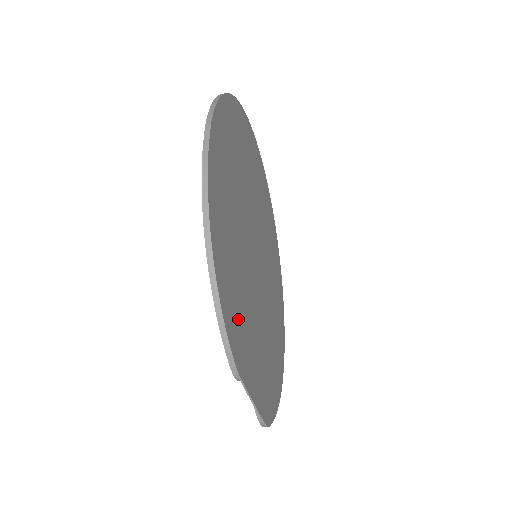
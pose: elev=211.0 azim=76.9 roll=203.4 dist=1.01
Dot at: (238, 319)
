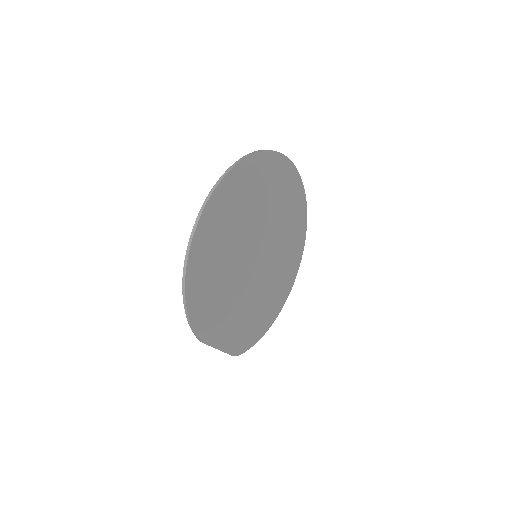
Dot at: (211, 313)
